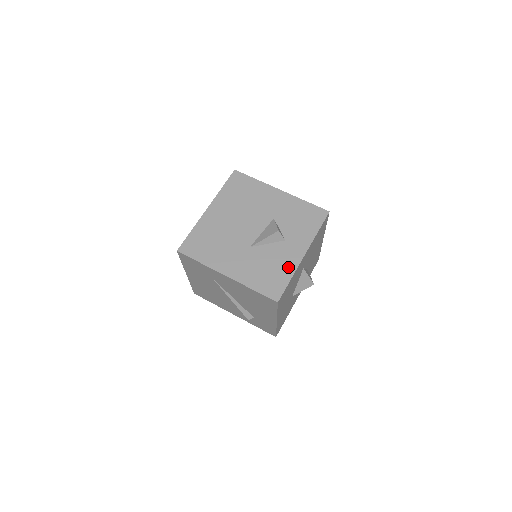
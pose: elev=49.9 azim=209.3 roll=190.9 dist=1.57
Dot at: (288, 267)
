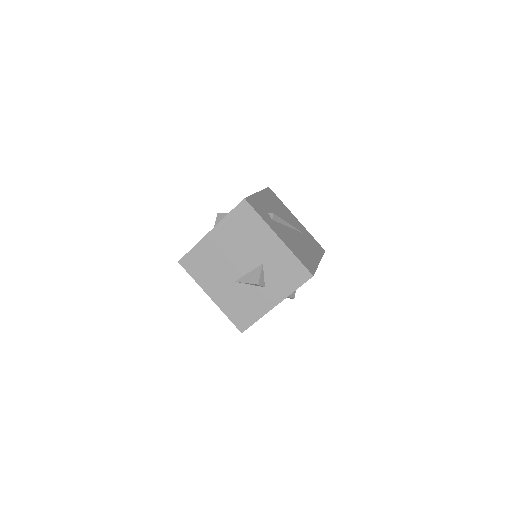
Dot at: (259, 310)
